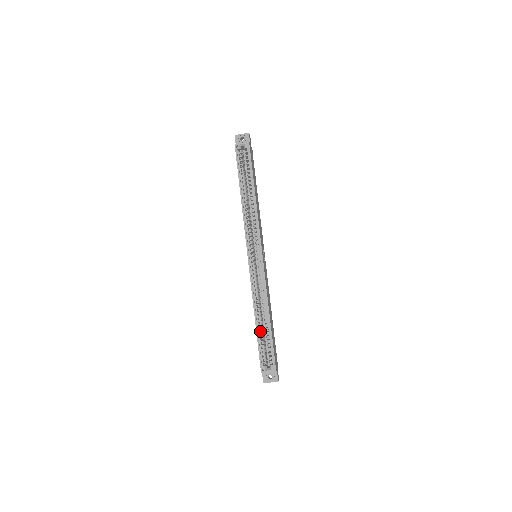
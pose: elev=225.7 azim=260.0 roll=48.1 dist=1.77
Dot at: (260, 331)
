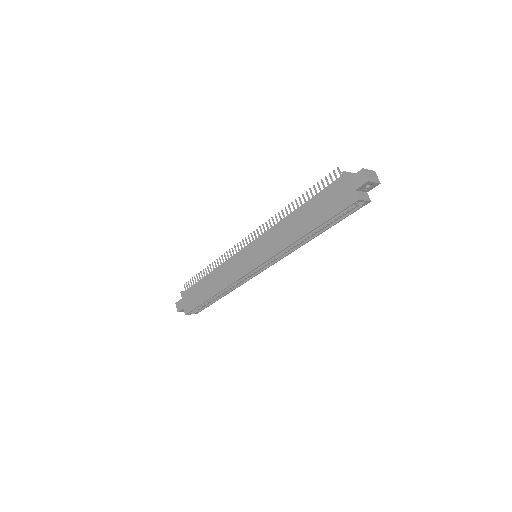
Dot at: occluded
